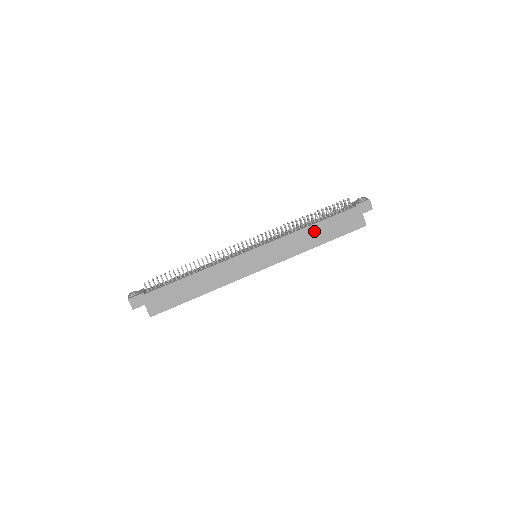
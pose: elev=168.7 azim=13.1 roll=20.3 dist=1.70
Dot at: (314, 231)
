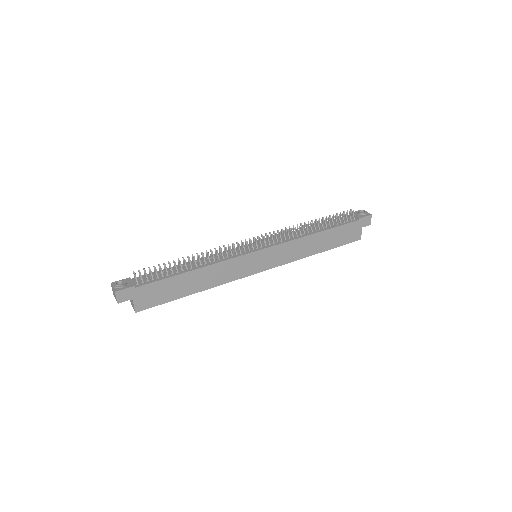
Dot at: (317, 239)
